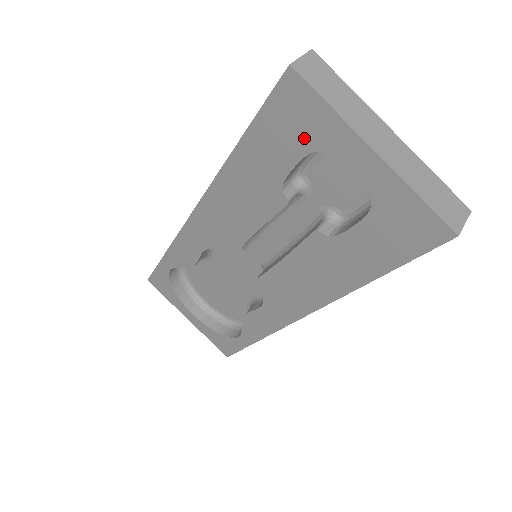
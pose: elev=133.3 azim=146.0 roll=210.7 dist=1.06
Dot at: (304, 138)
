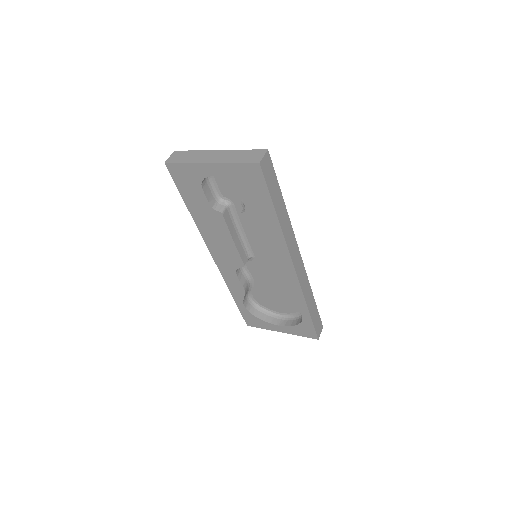
Dot at: (194, 182)
